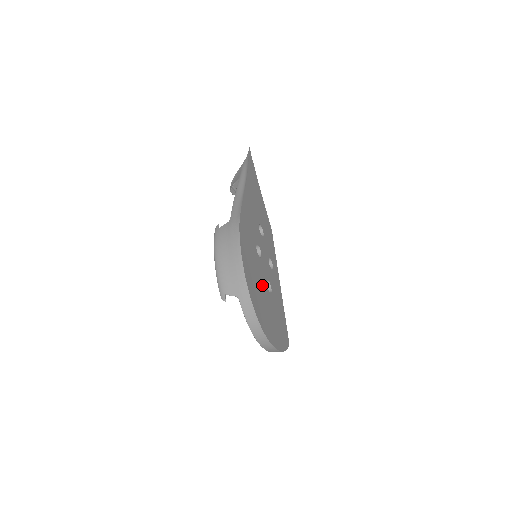
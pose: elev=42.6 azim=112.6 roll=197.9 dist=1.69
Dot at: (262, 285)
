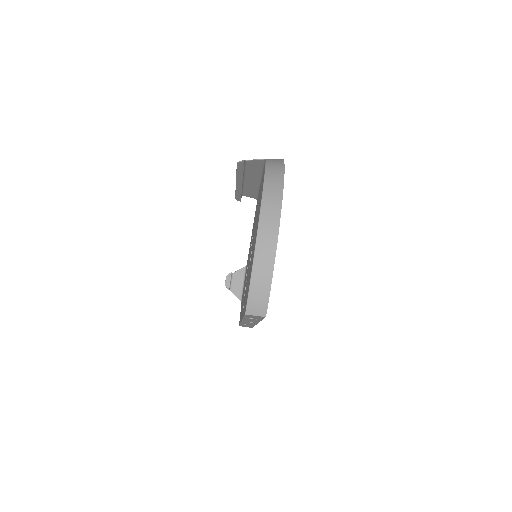
Dot at: occluded
